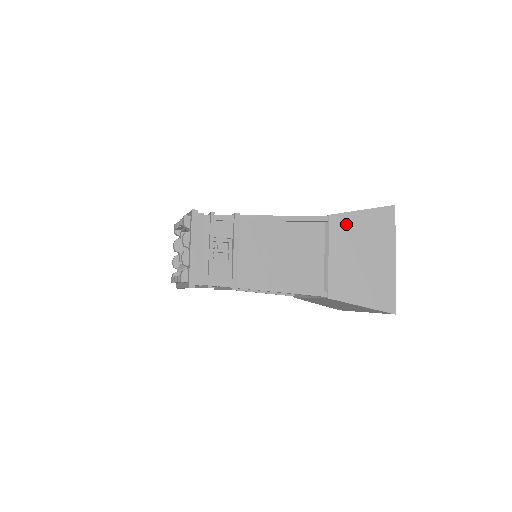
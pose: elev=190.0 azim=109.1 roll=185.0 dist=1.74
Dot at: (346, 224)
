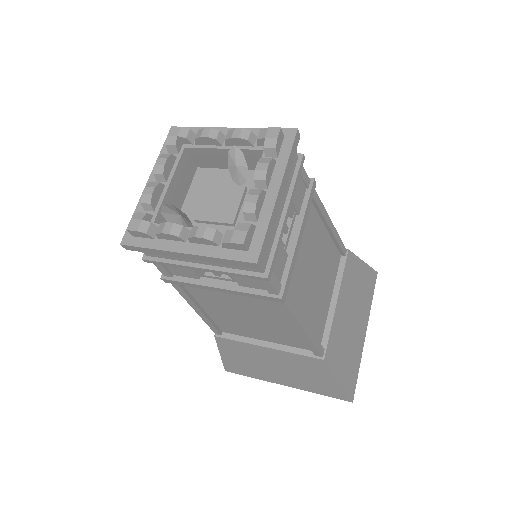
Dot at: (354, 270)
